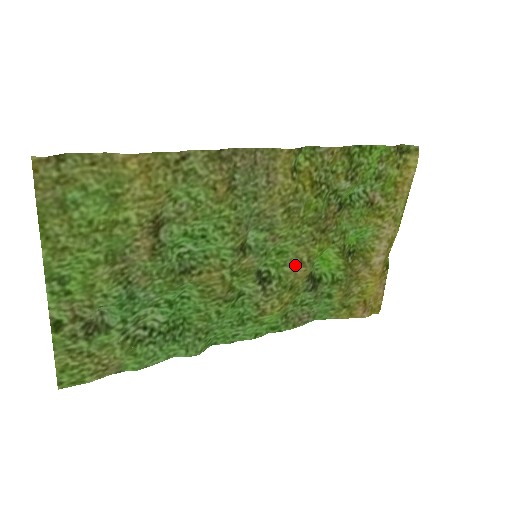
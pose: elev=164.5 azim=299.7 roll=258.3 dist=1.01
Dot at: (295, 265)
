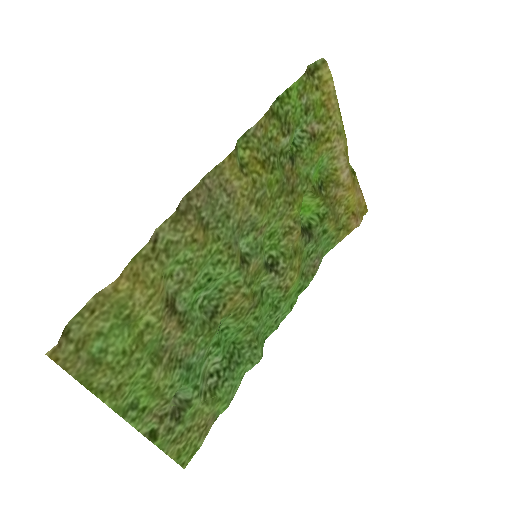
Dot at: (287, 235)
